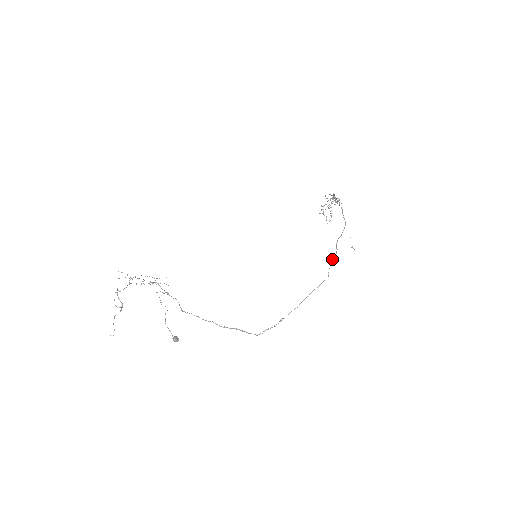
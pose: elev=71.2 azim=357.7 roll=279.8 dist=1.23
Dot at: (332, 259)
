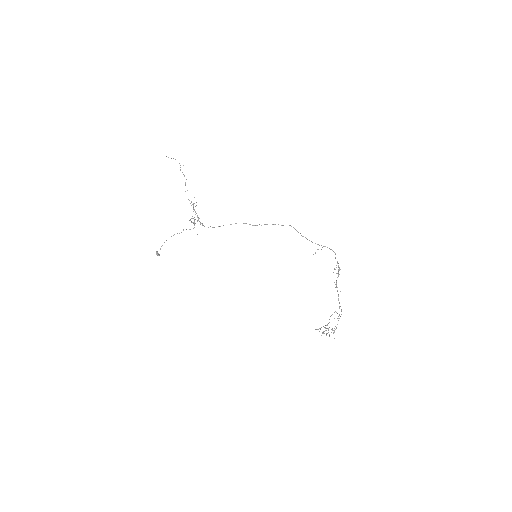
Dot at: (296, 230)
